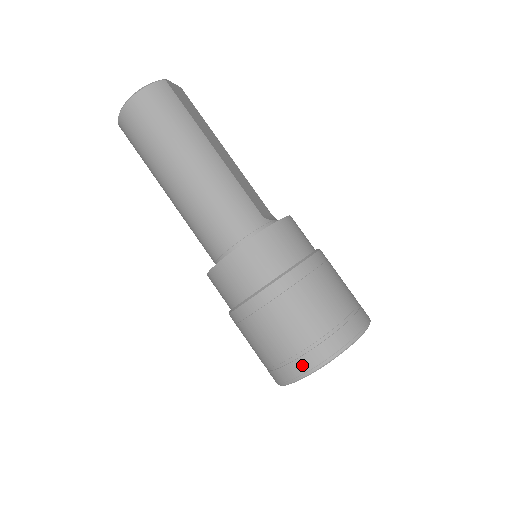
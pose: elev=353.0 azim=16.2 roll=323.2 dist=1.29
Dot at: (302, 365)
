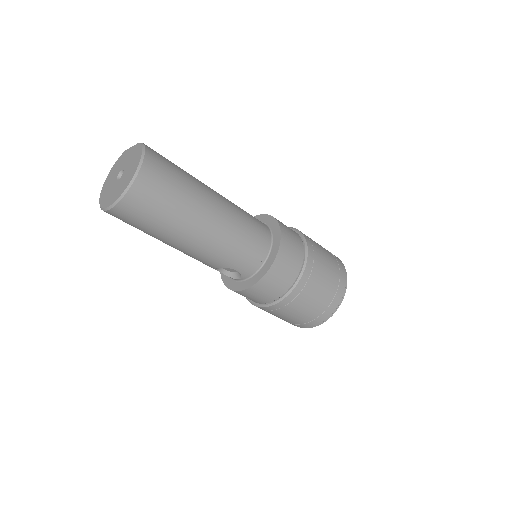
Dot at: (341, 289)
